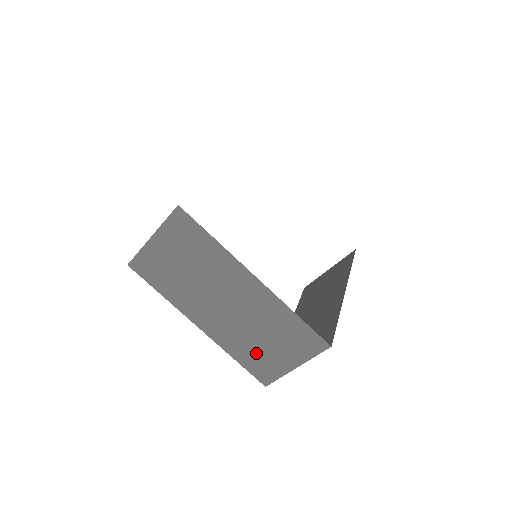
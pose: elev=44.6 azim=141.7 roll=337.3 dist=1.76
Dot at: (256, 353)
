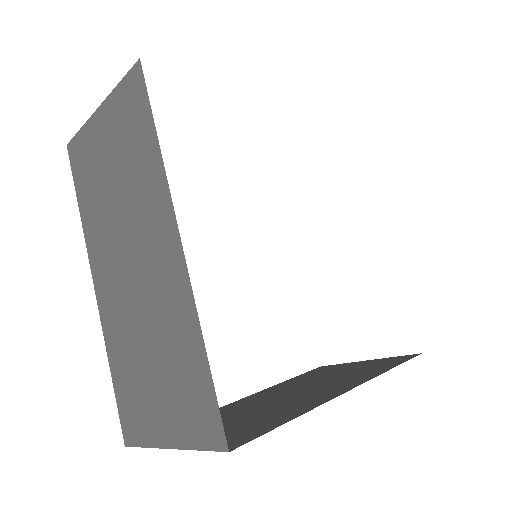
Dot at: (135, 379)
